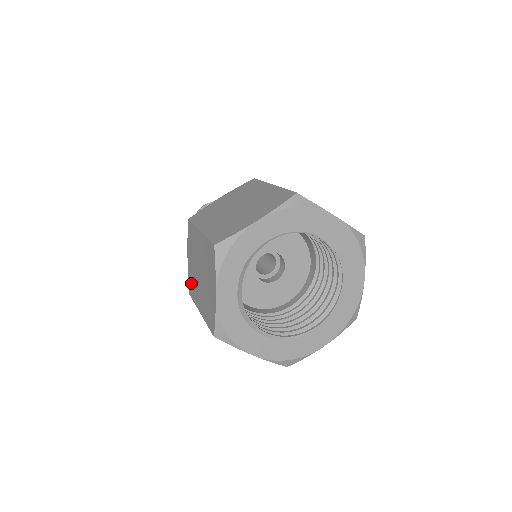
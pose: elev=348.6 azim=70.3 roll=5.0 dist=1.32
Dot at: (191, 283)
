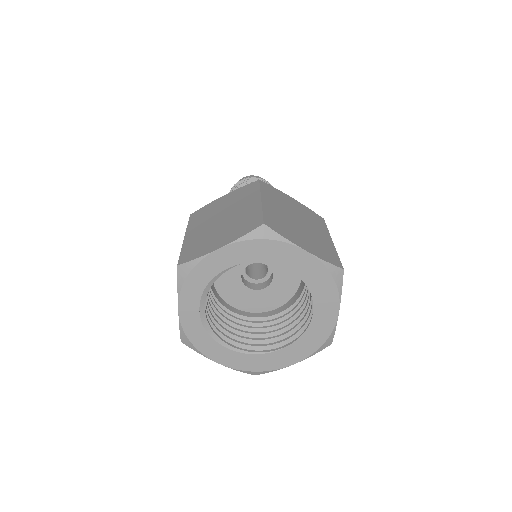
Dot at: occluded
